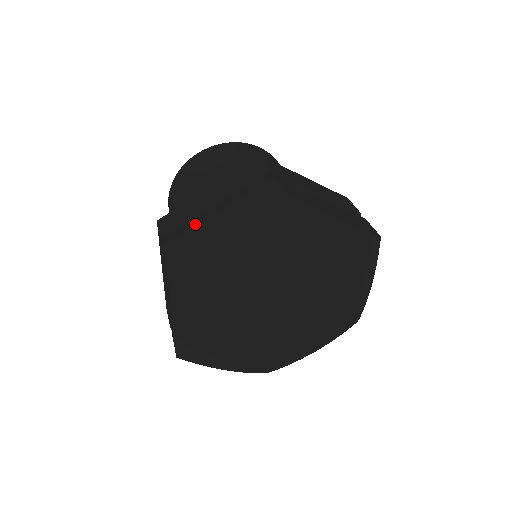
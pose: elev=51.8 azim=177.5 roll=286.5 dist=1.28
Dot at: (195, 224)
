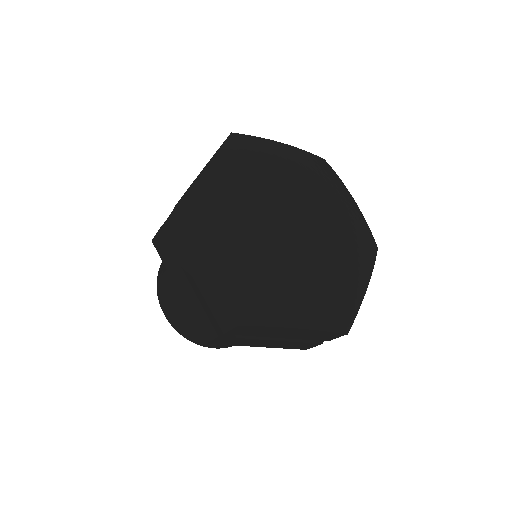
Dot at: occluded
